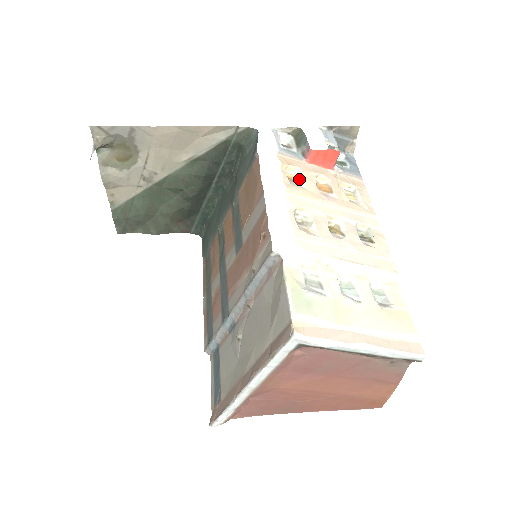
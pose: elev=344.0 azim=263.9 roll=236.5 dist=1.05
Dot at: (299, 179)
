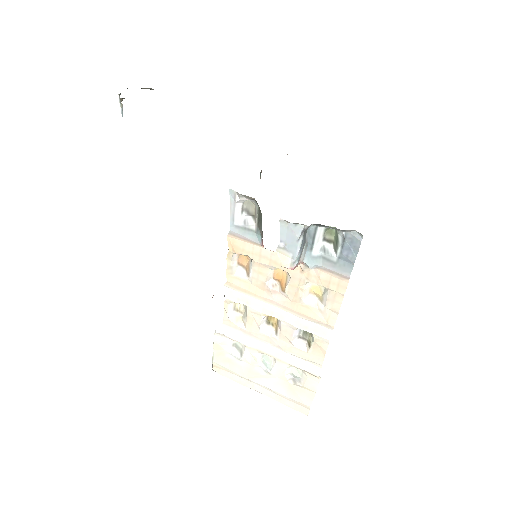
Dot at: (249, 268)
